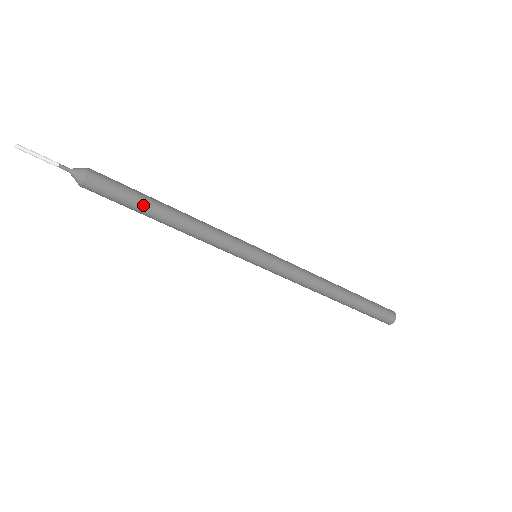
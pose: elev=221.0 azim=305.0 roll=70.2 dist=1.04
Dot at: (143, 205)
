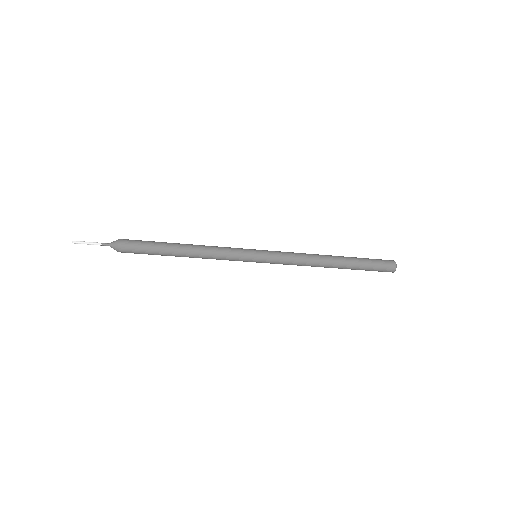
Dot at: (161, 249)
